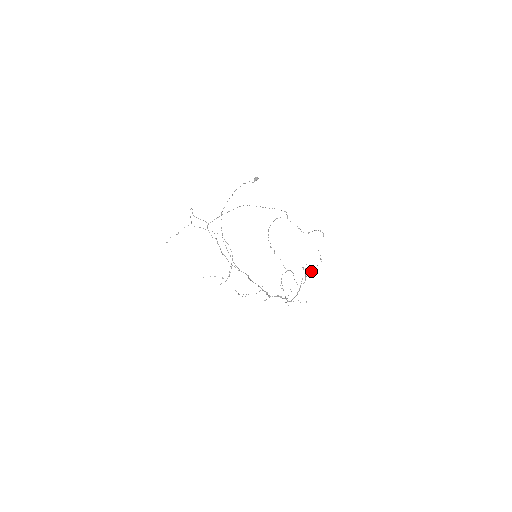
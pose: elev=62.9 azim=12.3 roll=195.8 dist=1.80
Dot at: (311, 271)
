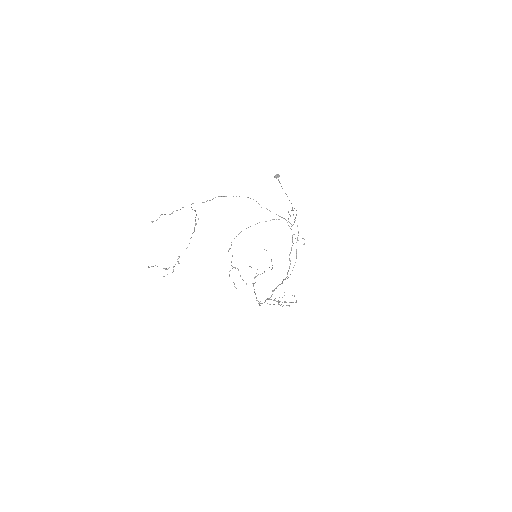
Dot at: occluded
